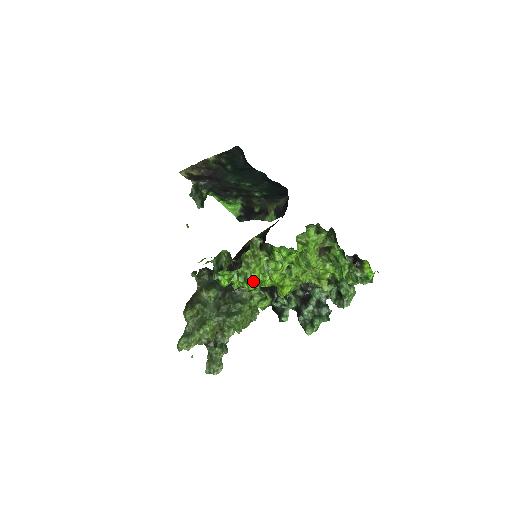
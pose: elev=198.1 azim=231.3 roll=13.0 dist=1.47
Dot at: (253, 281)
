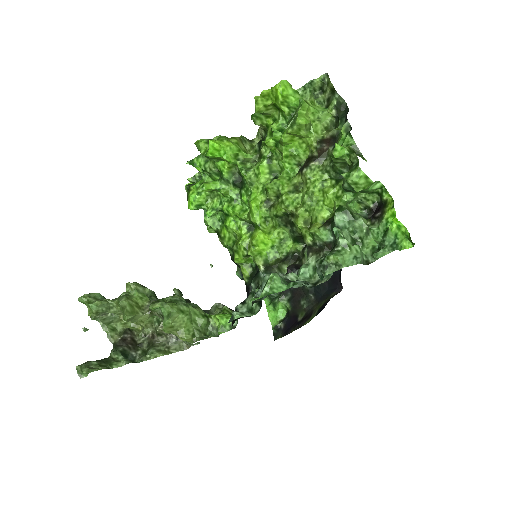
Dot at: (220, 143)
